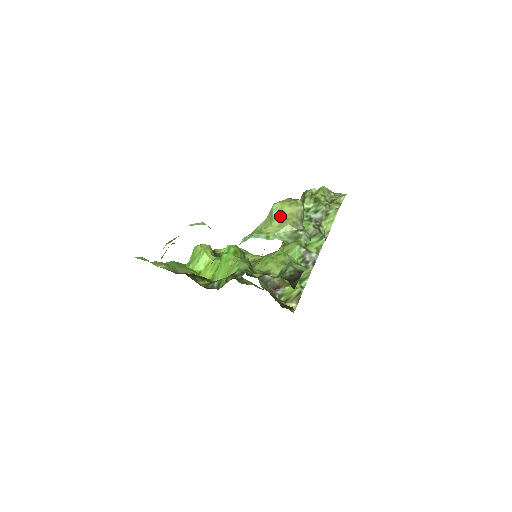
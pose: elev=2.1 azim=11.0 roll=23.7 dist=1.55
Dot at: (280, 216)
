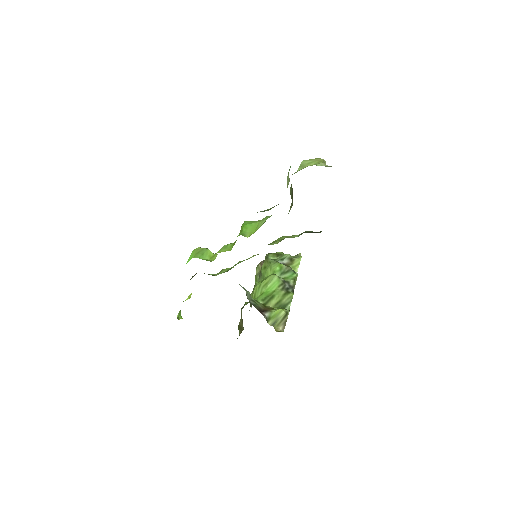
Dot at: (312, 162)
